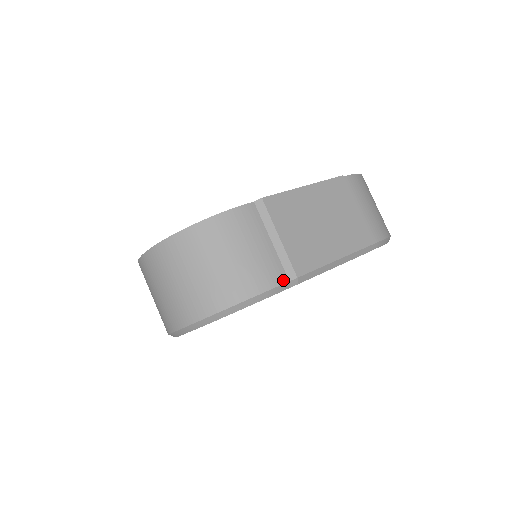
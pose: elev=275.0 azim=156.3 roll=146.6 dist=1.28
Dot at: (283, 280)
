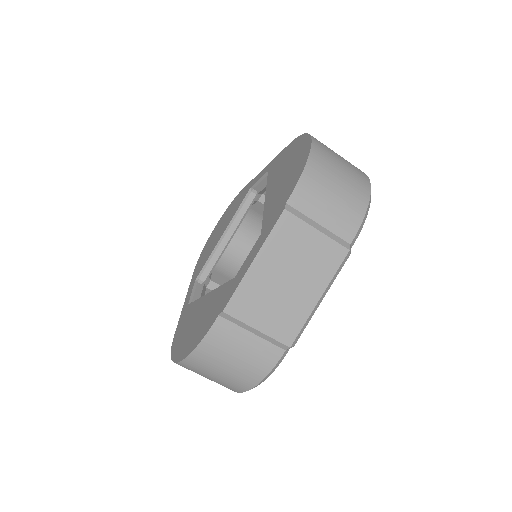
Dot at: (280, 354)
